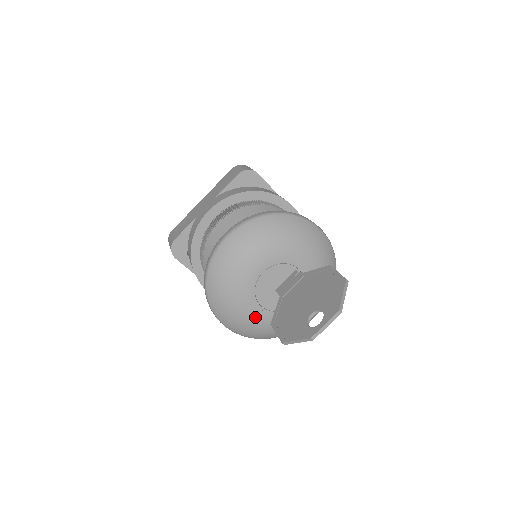
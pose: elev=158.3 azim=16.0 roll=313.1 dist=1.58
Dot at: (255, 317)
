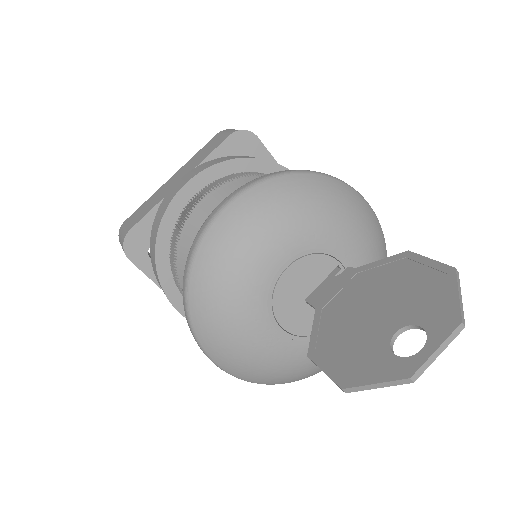
Dot at: (269, 346)
